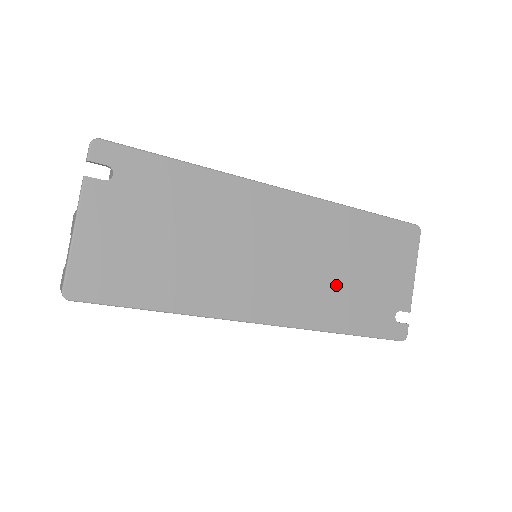
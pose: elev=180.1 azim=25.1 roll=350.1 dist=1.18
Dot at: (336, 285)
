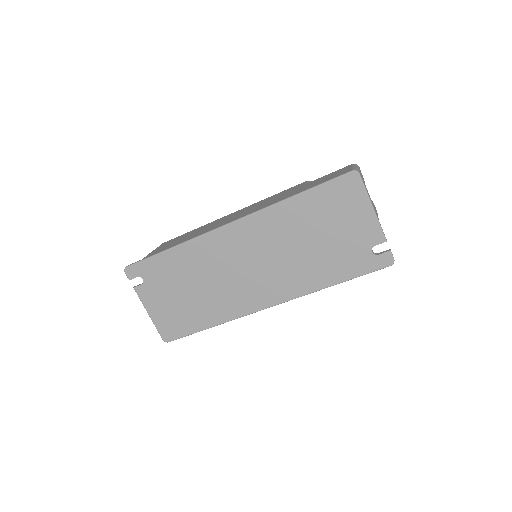
Dot at: (305, 259)
